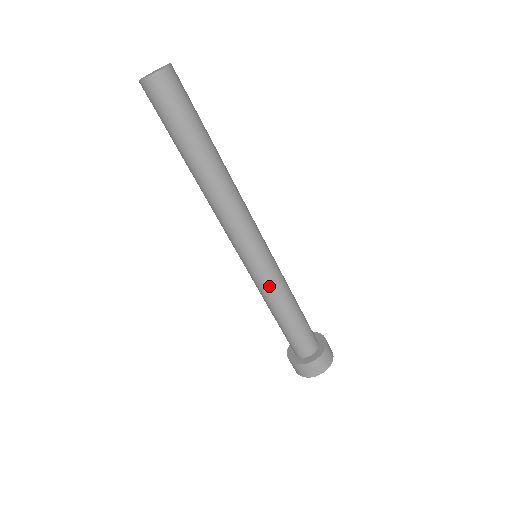
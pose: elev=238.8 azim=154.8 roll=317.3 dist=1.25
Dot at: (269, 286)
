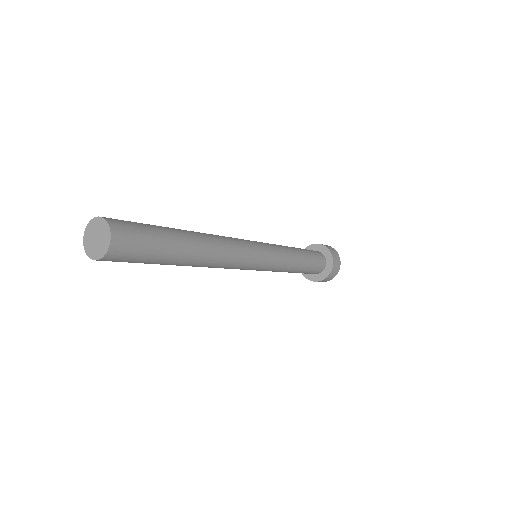
Dot at: occluded
